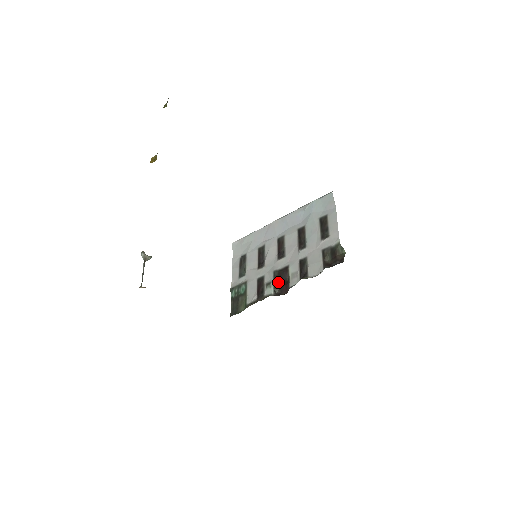
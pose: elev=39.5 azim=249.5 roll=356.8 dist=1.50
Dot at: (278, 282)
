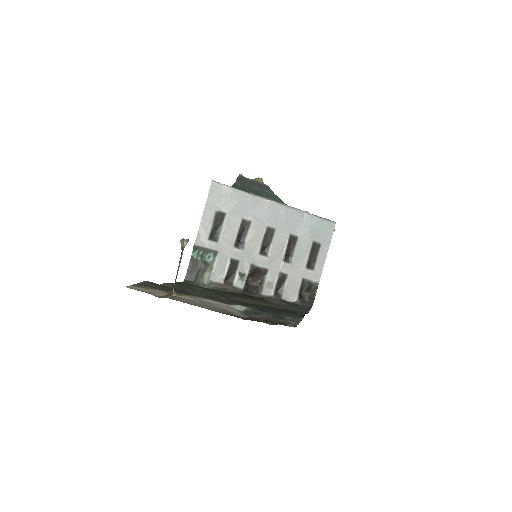
Dot at: (250, 277)
